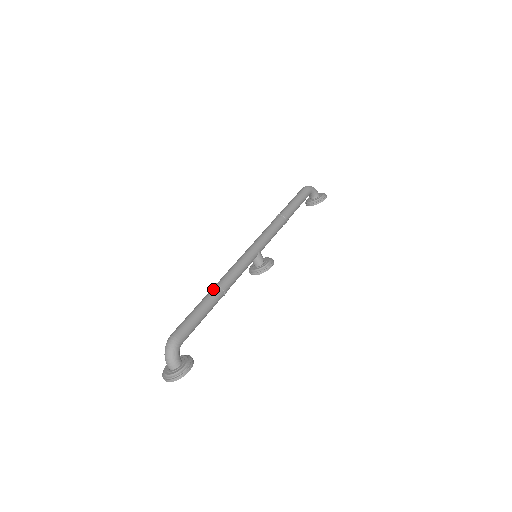
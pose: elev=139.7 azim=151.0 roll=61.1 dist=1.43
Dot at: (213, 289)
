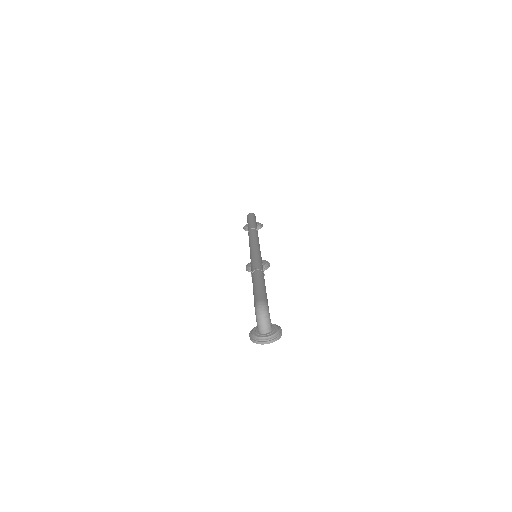
Dot at: (258, 272)
